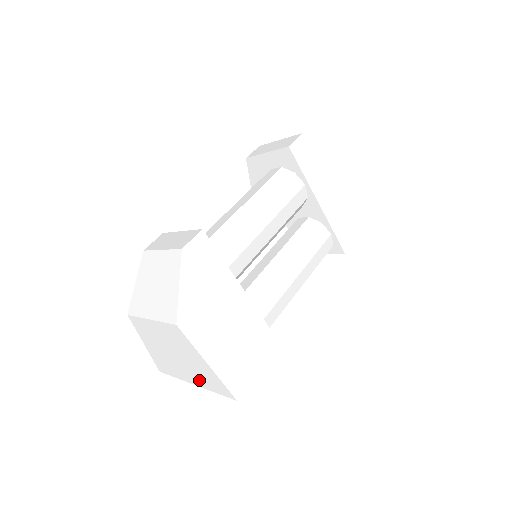
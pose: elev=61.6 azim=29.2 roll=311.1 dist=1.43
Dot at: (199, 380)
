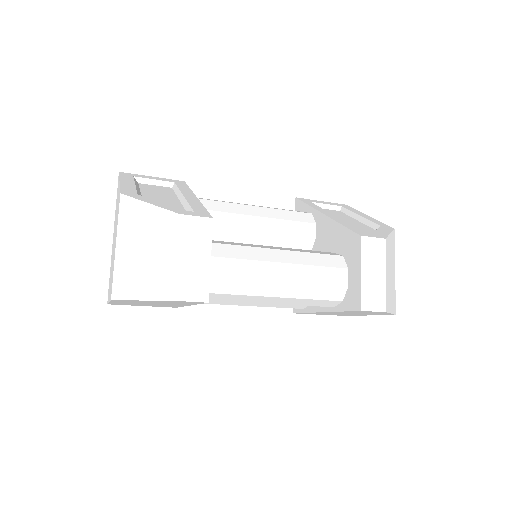
Dot at: occluded
